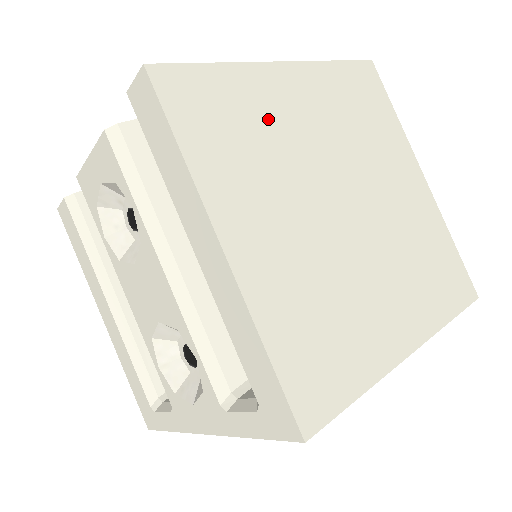
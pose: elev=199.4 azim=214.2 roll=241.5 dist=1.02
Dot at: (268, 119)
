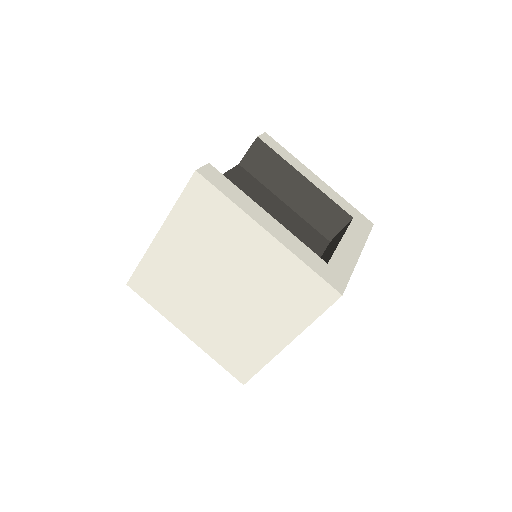
Dot at: (169, 272)
